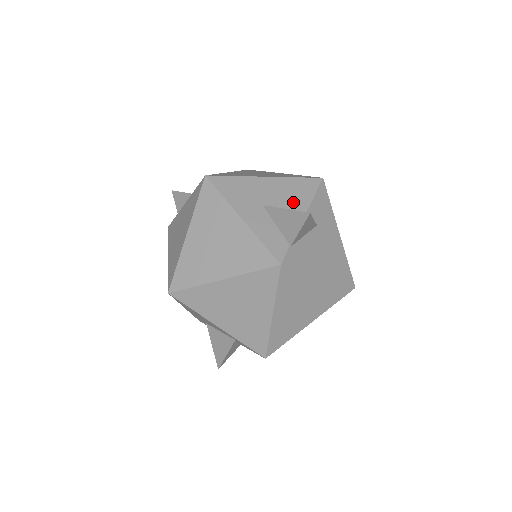
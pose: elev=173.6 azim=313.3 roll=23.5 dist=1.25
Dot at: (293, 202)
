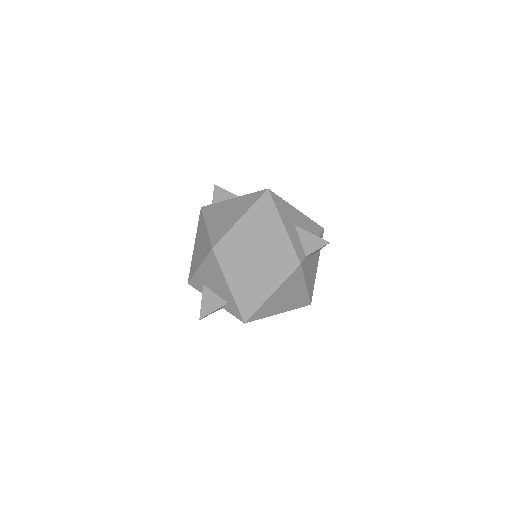
Dot at: occluded
